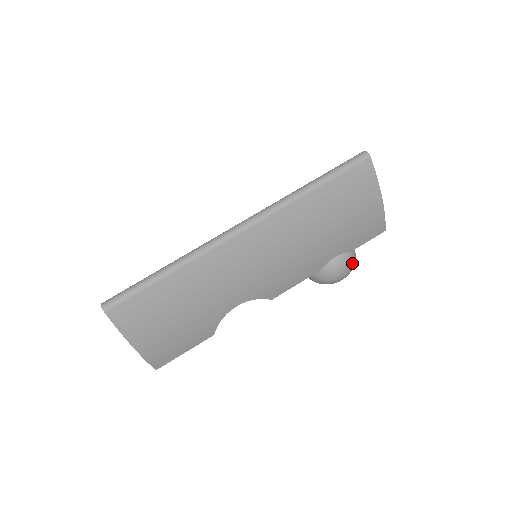
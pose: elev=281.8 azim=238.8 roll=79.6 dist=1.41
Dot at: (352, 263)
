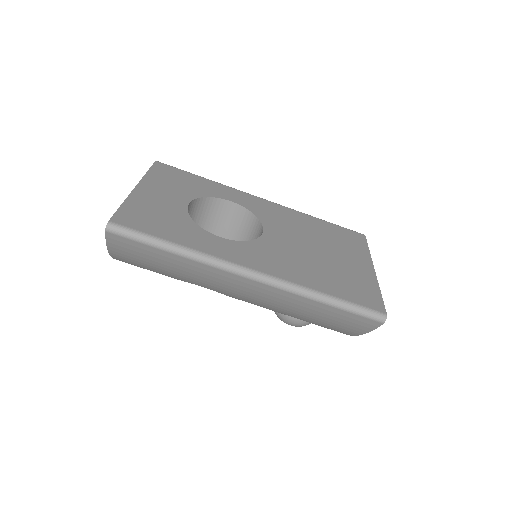
Dot at: occluded
